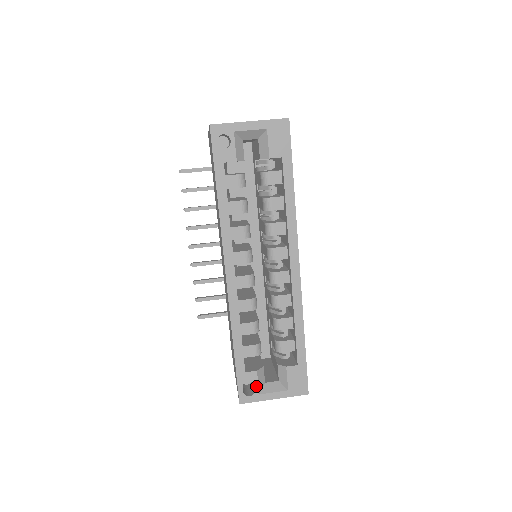
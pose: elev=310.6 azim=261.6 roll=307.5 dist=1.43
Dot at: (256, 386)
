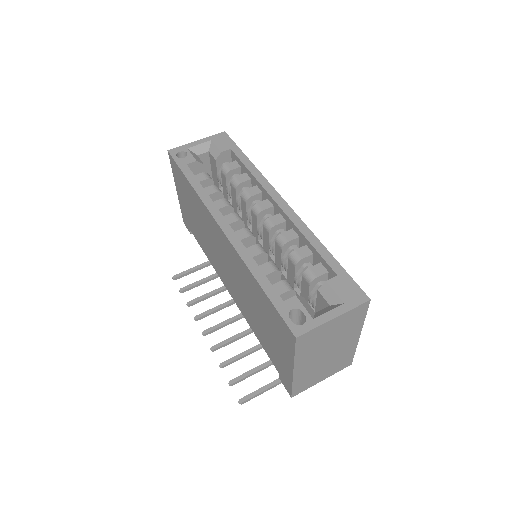
Dot at: (304, 311)
